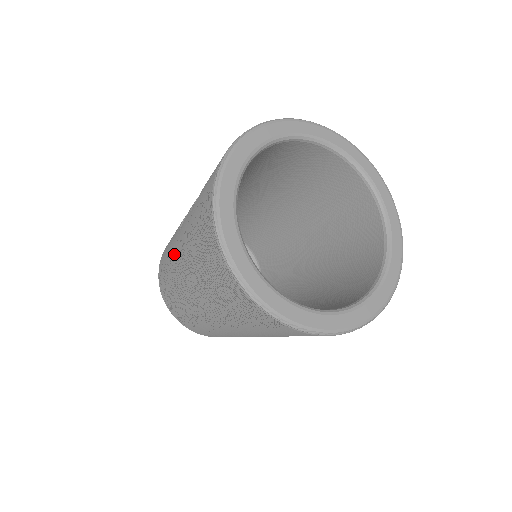
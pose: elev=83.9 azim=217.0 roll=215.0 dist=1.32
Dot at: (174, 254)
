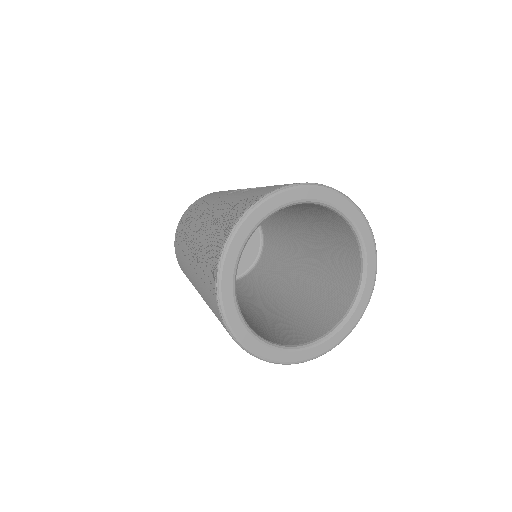
Dot at: (210, 204)
